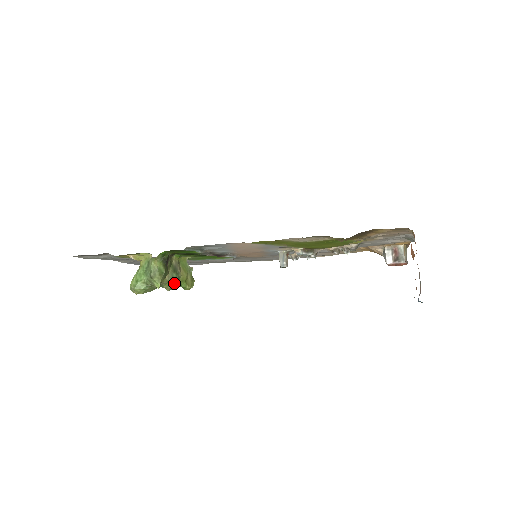
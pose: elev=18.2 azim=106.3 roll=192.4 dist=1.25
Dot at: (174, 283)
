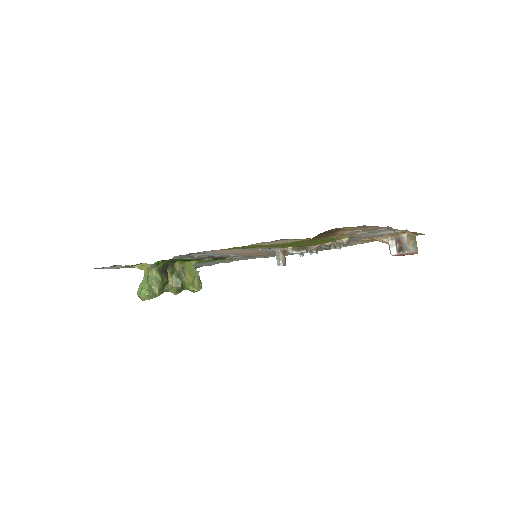
Dot at: (179, 288)
